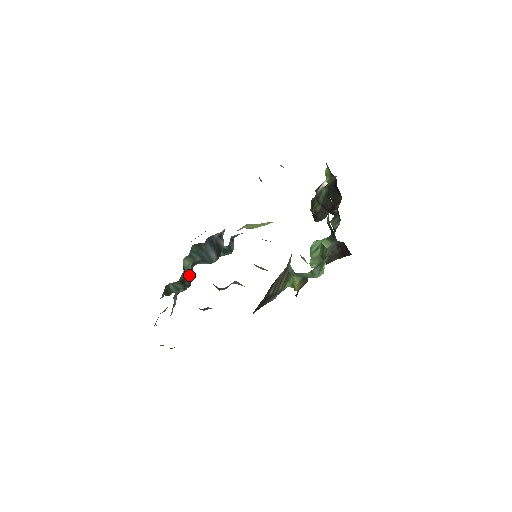
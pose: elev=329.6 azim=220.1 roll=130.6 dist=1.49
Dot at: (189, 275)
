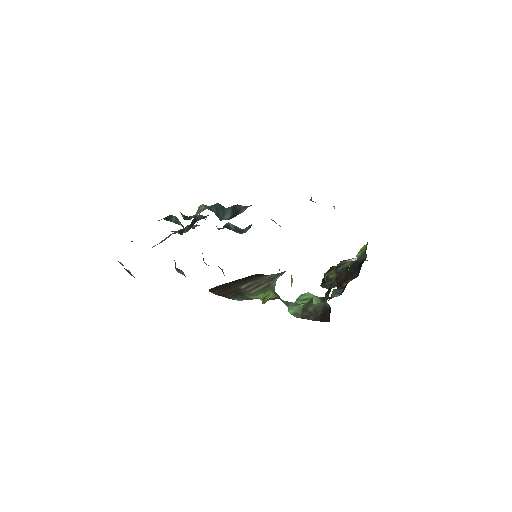
Dot at: (196, 215)
